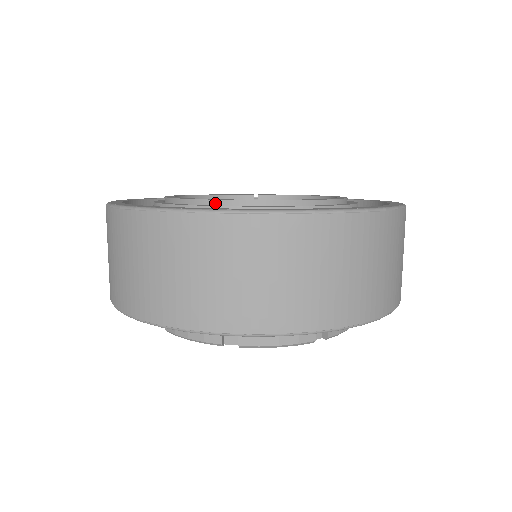
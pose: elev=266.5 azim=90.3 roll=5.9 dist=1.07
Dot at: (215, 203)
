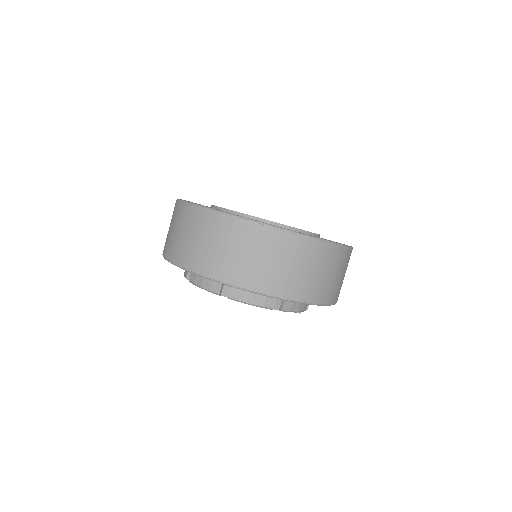
Dot at: (238, 214)
